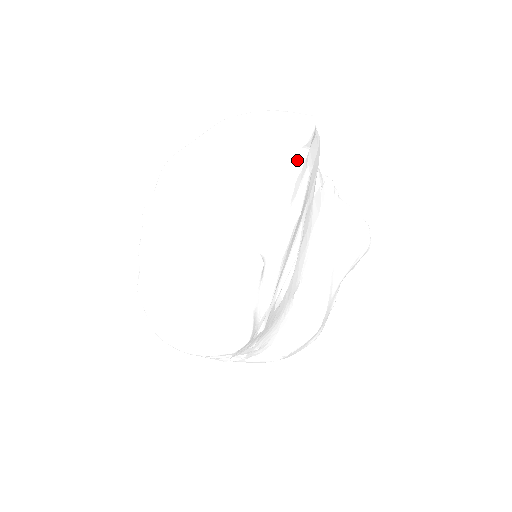
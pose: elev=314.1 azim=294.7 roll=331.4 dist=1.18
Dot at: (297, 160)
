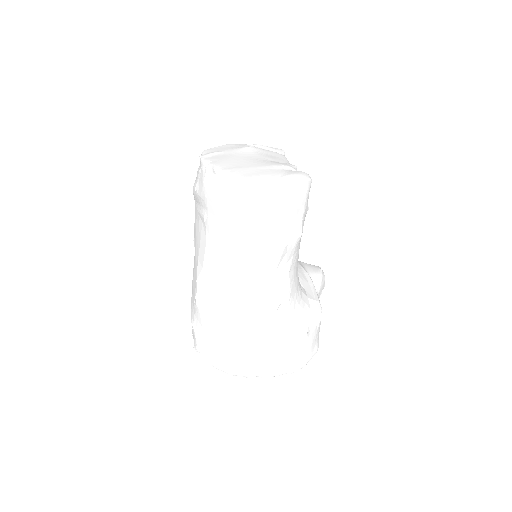
Dot at: occluded
